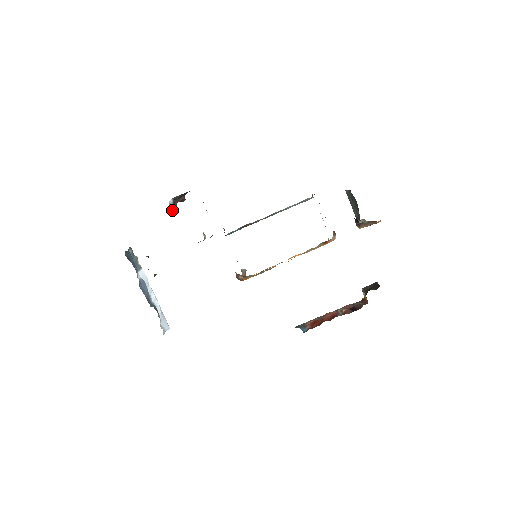
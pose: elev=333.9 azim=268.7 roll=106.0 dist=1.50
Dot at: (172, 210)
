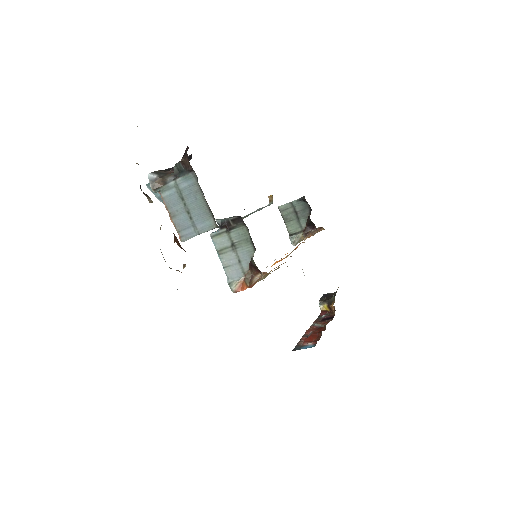
Dot at: (154, 188)
